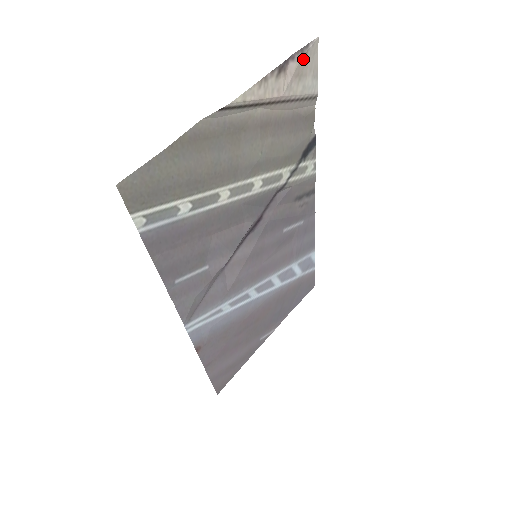
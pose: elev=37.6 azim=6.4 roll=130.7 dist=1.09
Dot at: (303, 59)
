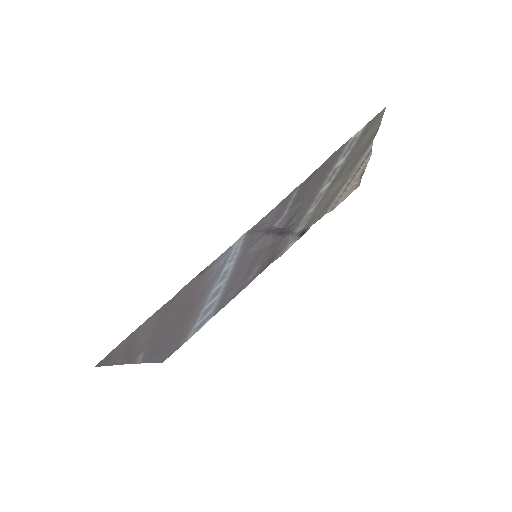
Dot at: (357, 185)
